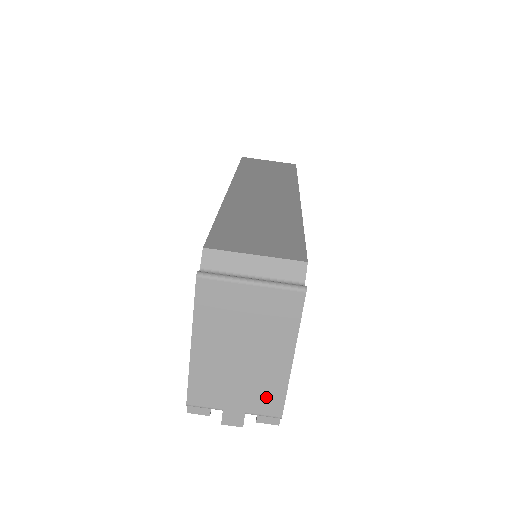
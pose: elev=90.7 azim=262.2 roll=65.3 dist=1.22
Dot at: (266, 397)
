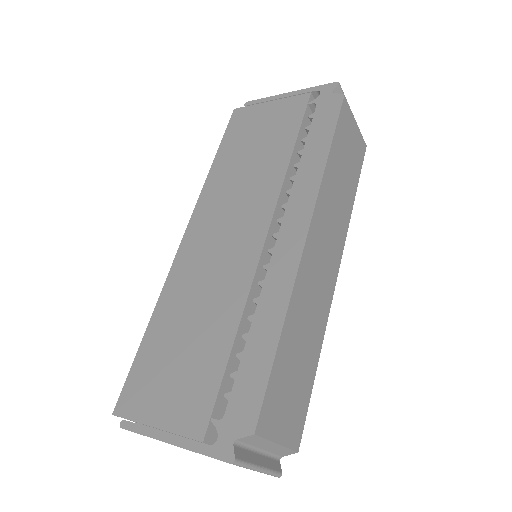
Dot at: occluded
